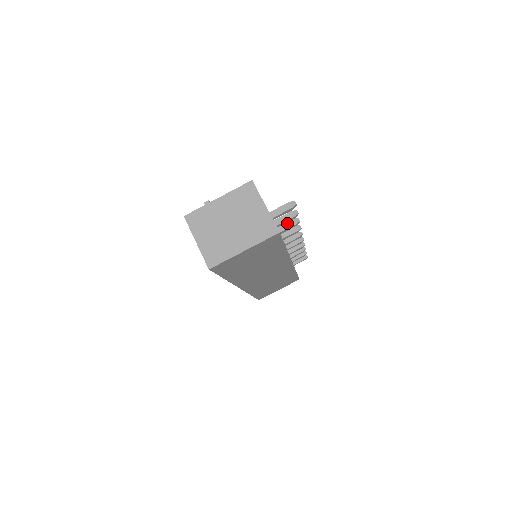
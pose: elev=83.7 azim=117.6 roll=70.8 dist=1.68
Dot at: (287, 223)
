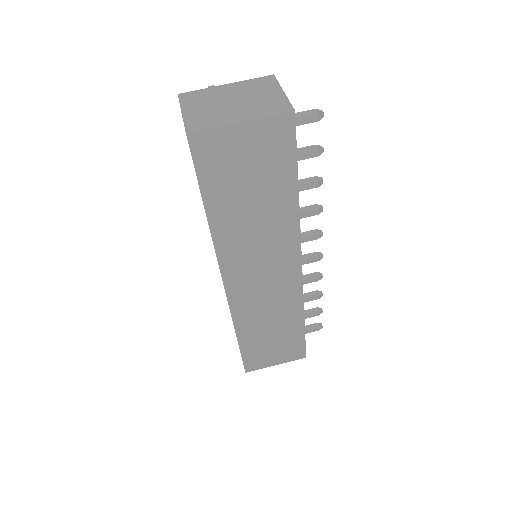
Dot at: (306, 179)
